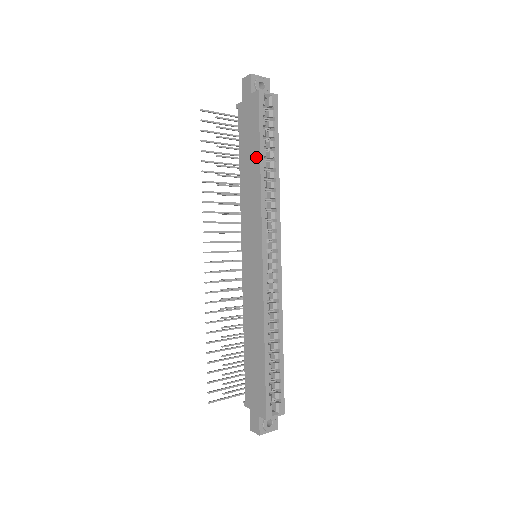
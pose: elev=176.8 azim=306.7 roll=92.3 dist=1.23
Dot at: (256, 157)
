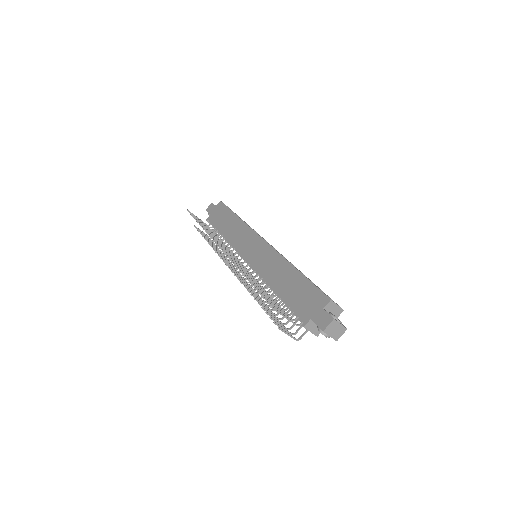
Dot at: (232, 217)
